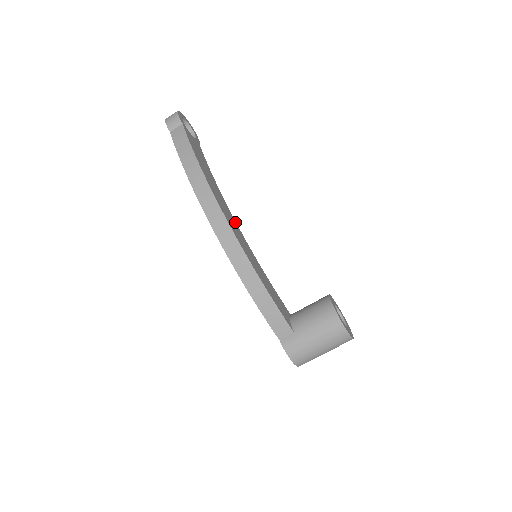
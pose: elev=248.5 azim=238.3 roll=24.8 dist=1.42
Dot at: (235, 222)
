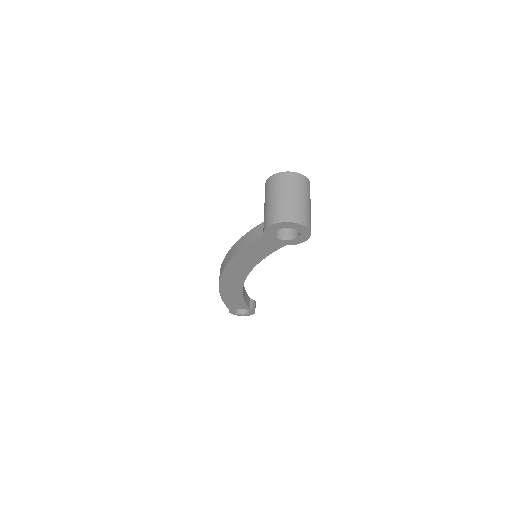
Dot at: occluded
